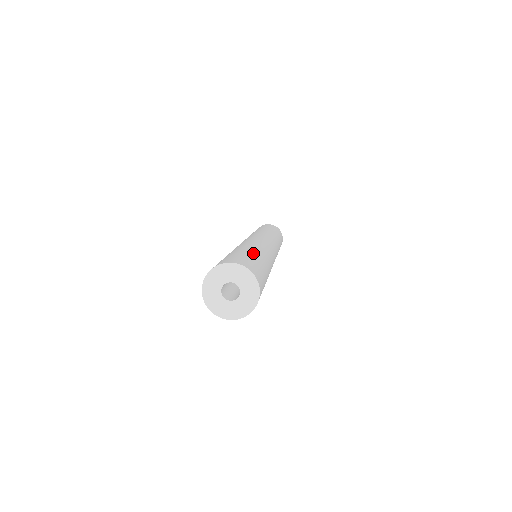
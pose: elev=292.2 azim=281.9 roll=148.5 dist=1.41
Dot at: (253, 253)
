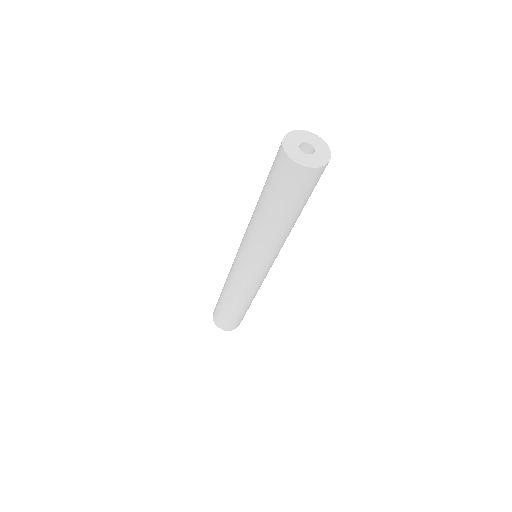
Dot at: occluded
